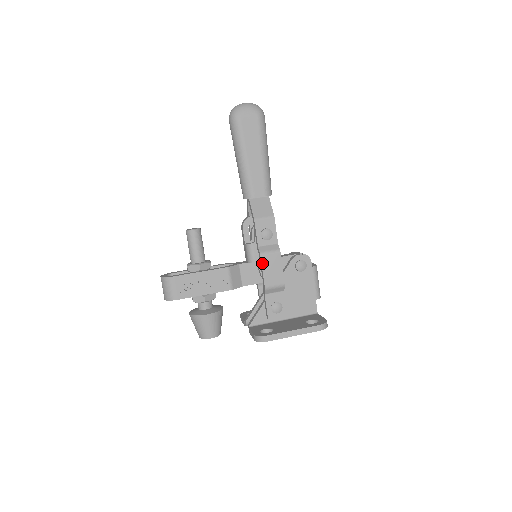
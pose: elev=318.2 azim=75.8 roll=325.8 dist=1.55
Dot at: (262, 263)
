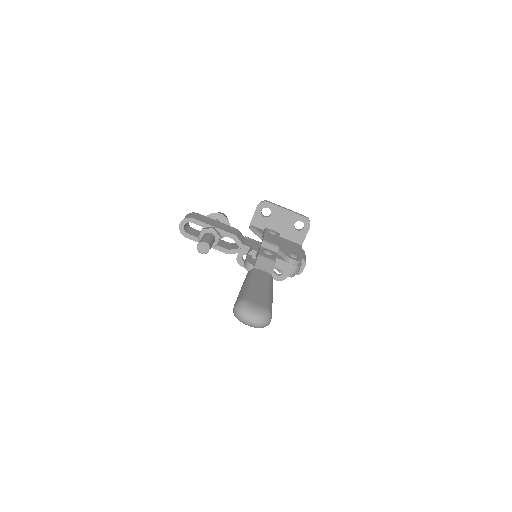
Dot at: occluded
